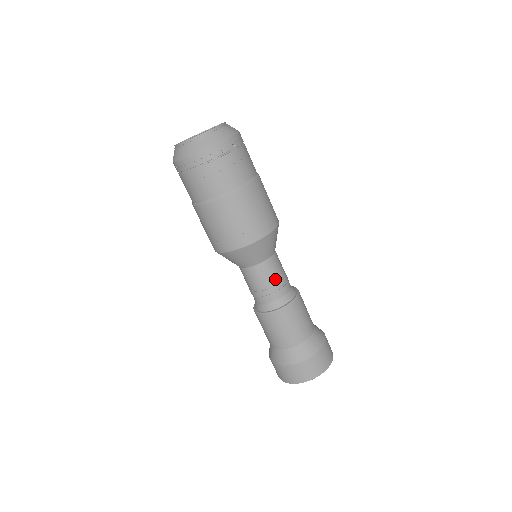
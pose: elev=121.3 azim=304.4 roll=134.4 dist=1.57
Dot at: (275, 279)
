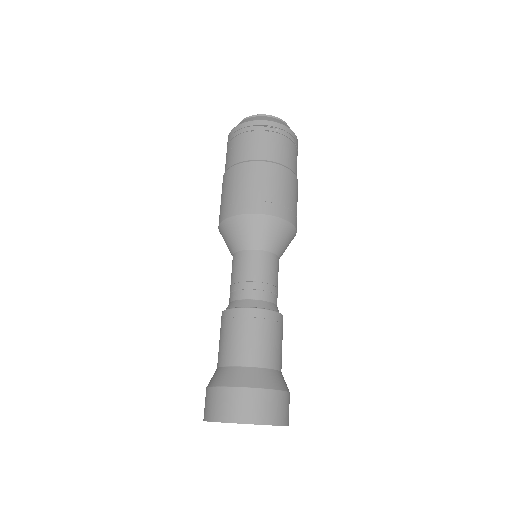
Dot at: (255, 275)
